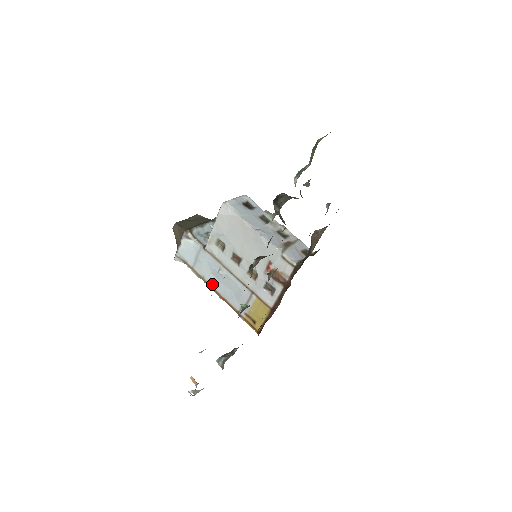
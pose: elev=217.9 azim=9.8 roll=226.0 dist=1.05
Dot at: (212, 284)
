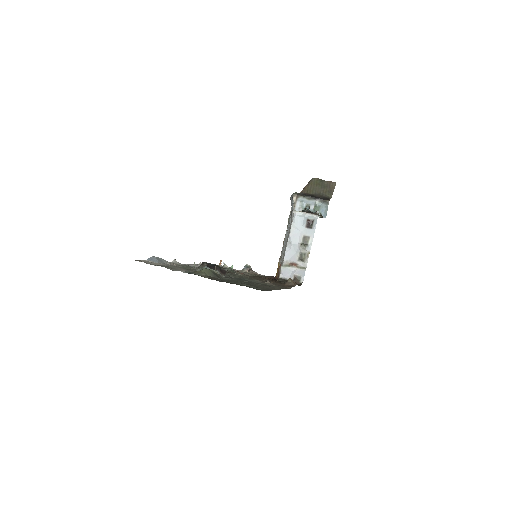
Dot at: occluded
